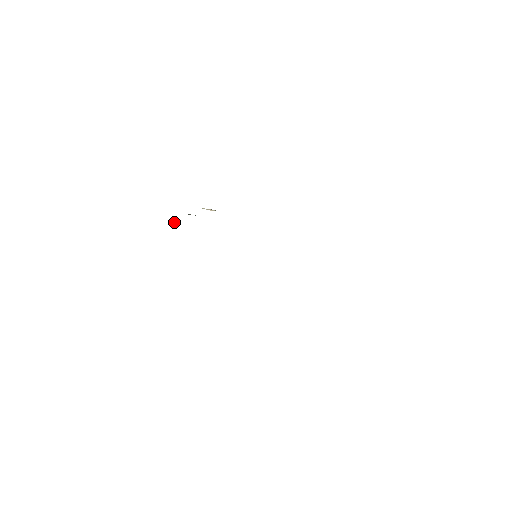
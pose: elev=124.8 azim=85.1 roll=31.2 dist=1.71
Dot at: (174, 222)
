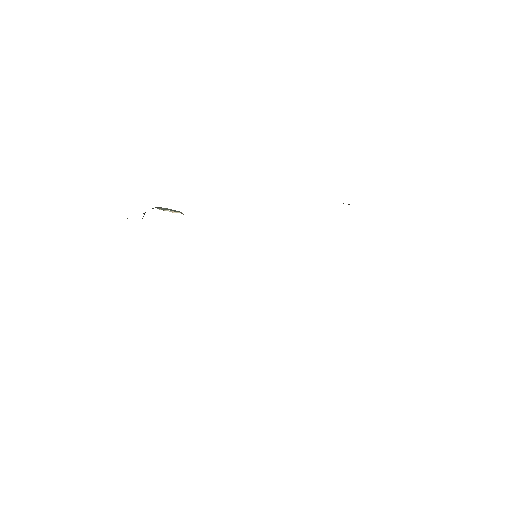
Dot at: occluded
